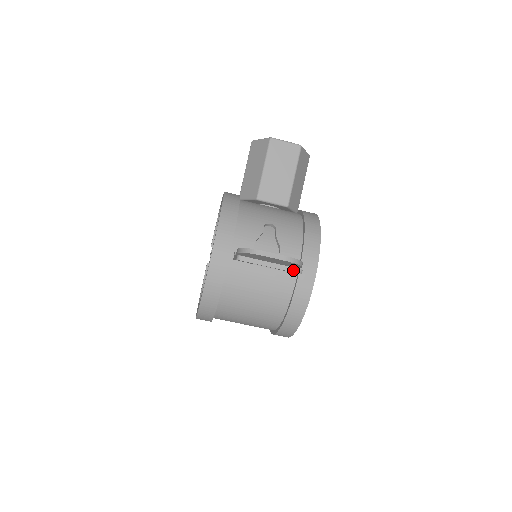
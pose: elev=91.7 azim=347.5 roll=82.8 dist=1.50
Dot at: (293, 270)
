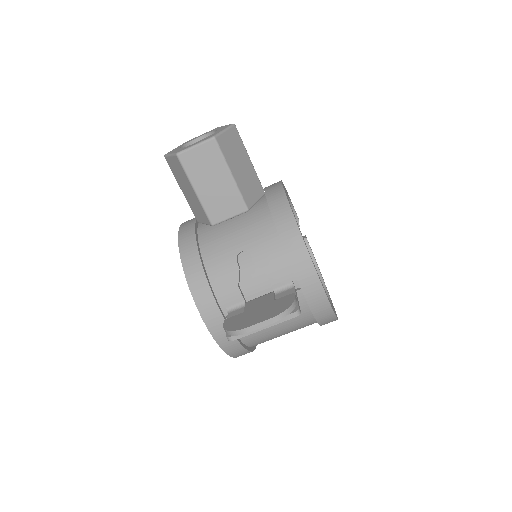
Dot at: (289, 317)
